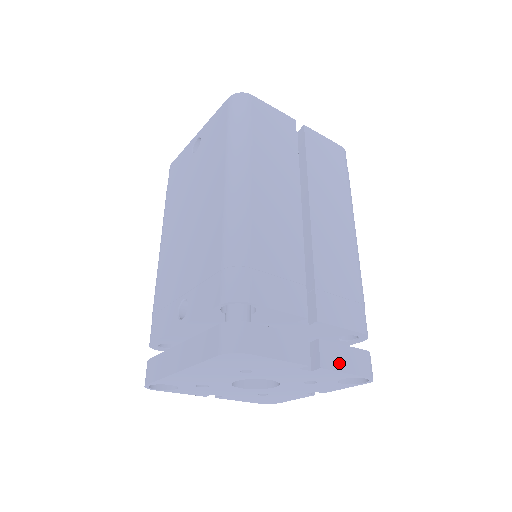
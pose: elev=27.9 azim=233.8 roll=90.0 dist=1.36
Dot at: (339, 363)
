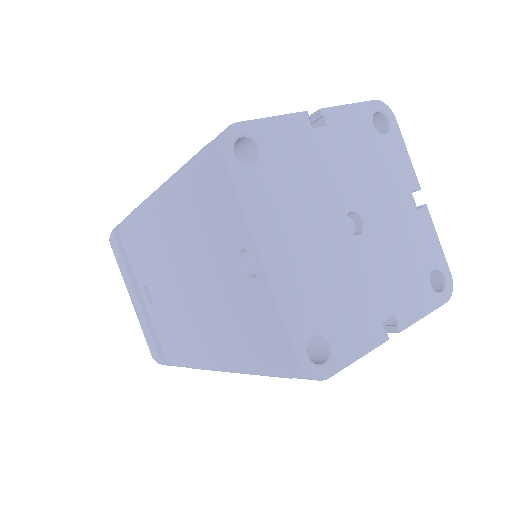
Dot at: occluded
